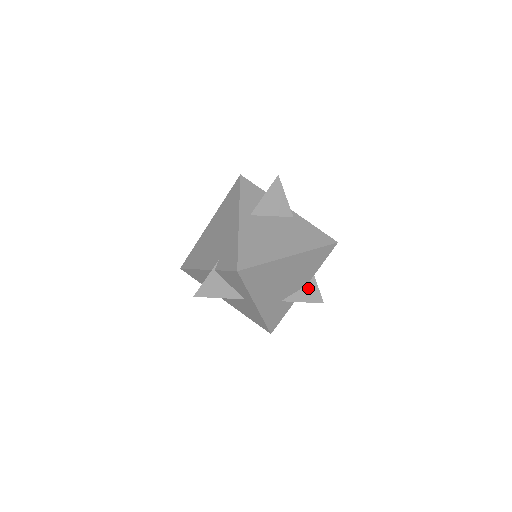
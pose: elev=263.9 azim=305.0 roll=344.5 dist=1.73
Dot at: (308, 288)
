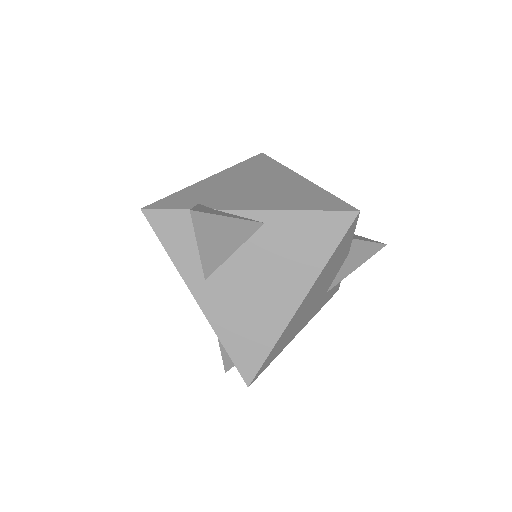
Dot at: (352, 254)
